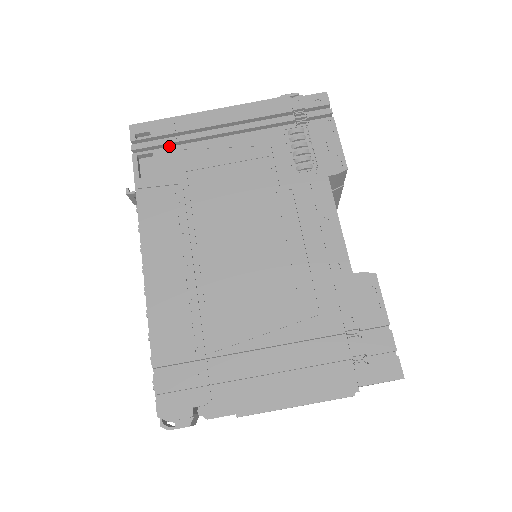
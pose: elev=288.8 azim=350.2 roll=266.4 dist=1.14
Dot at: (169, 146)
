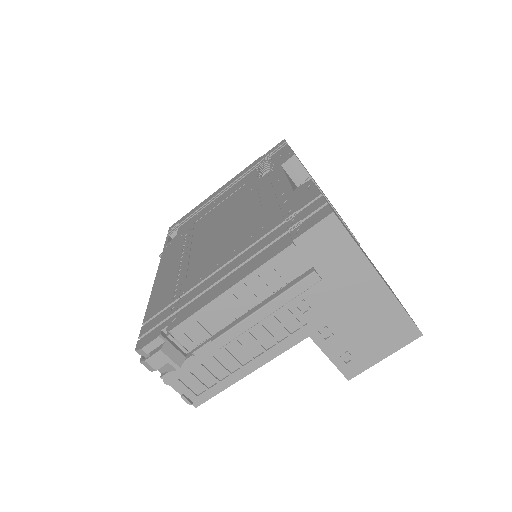
Dot at: occluded
